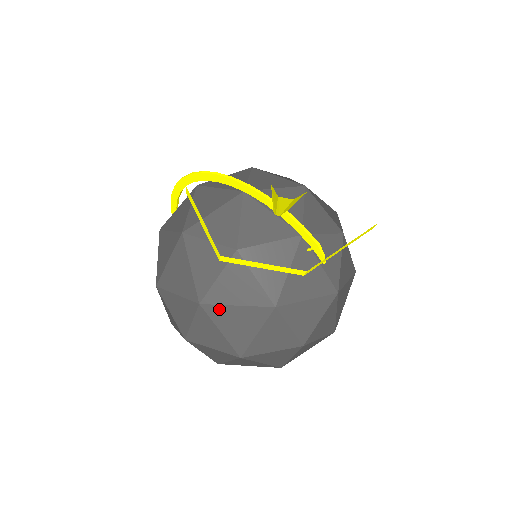
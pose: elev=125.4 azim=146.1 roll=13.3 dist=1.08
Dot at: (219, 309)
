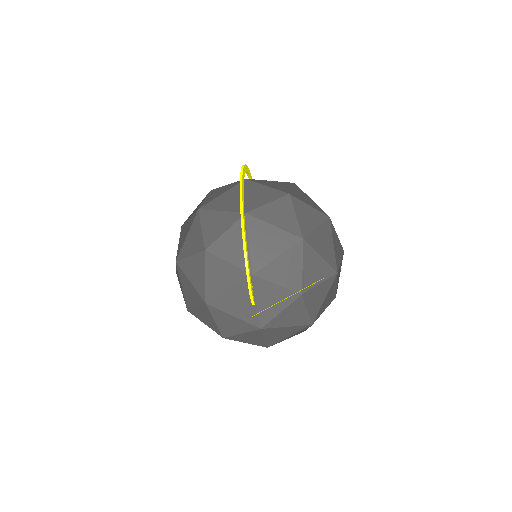
Dot at: (183, 274)
